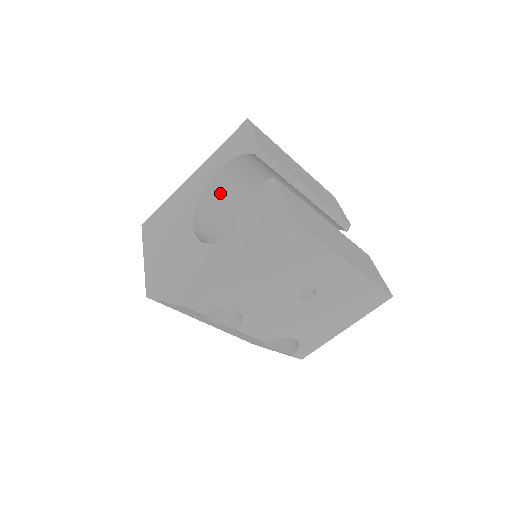
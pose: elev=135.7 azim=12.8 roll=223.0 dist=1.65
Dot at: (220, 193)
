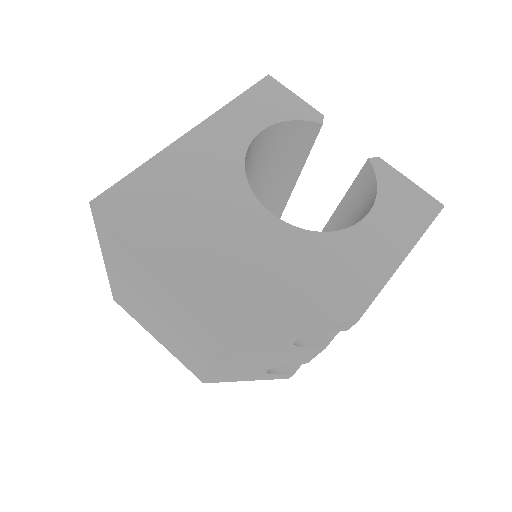
Dot at: occluded
